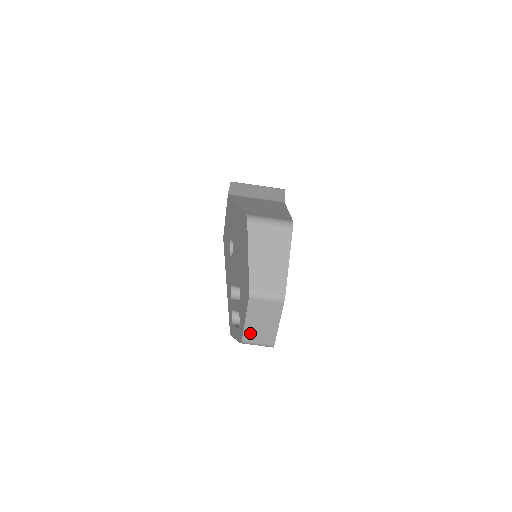
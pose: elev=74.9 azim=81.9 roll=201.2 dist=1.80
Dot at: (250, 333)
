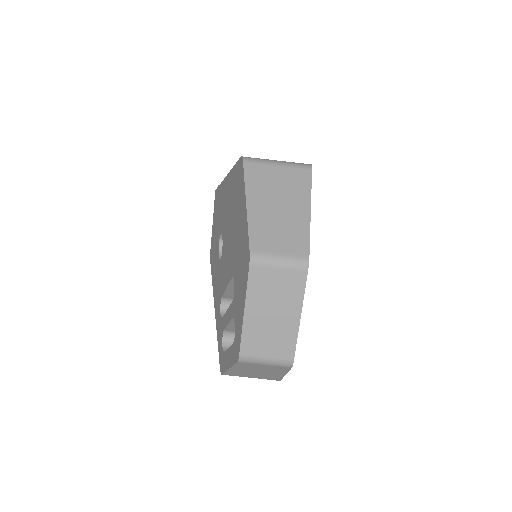
Dot at: (253, 338)
